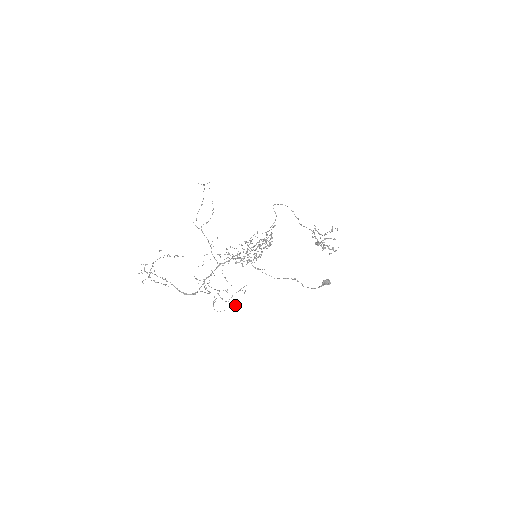
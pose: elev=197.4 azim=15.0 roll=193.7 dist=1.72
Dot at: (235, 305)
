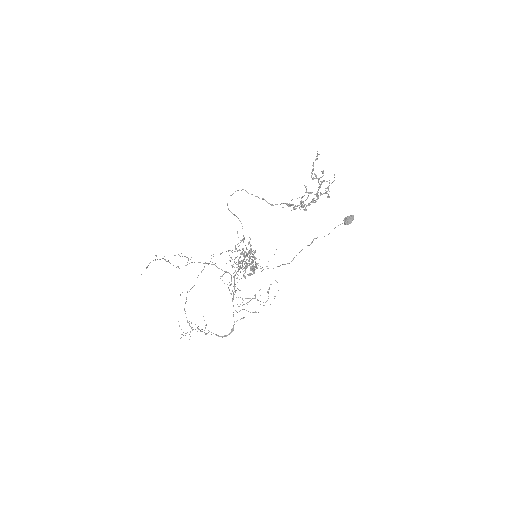
Dot at: (278, 290)
